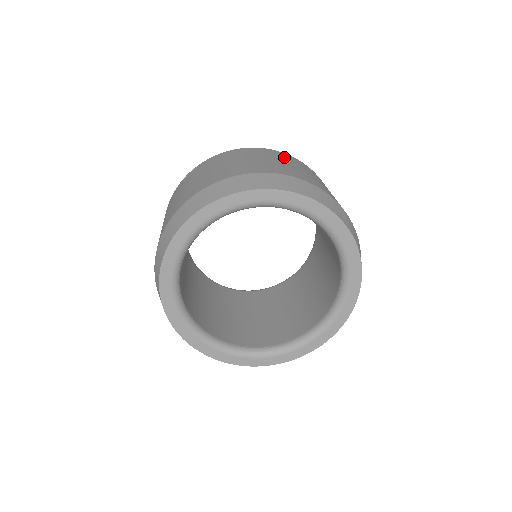
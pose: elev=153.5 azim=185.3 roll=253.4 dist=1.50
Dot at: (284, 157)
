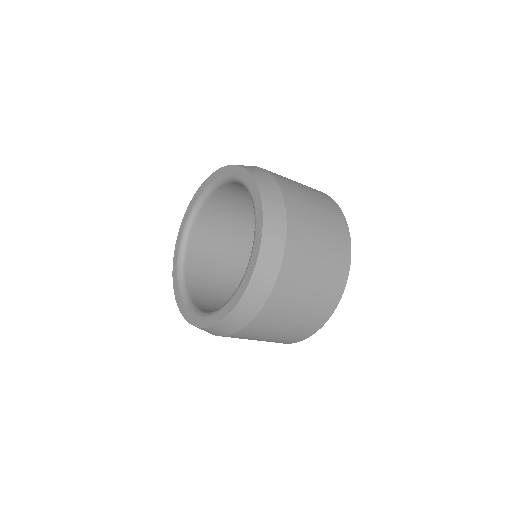
Dot at: occluded
